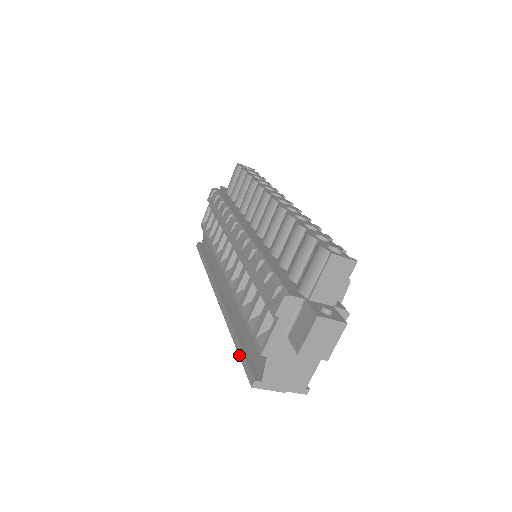
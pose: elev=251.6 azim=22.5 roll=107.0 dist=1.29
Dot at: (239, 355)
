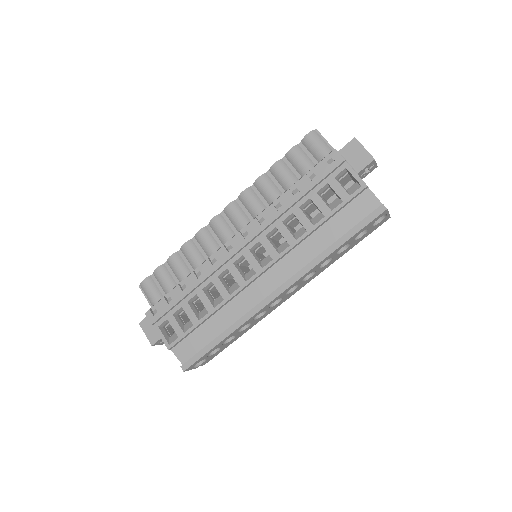
Dot at: (354, 234)
